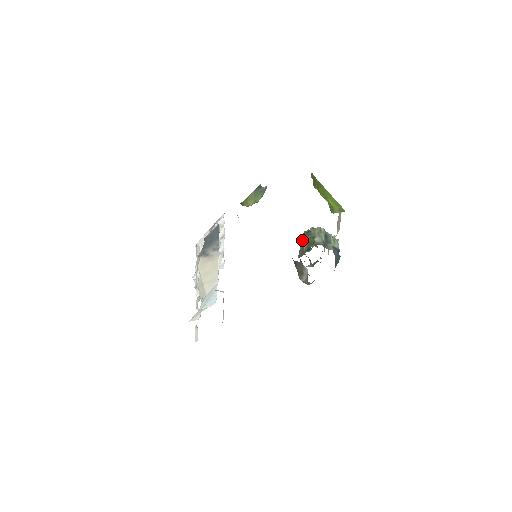
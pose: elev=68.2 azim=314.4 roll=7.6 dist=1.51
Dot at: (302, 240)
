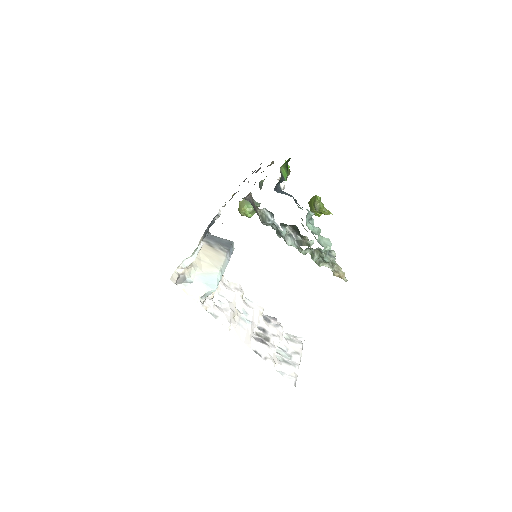
Dot at: occluded
